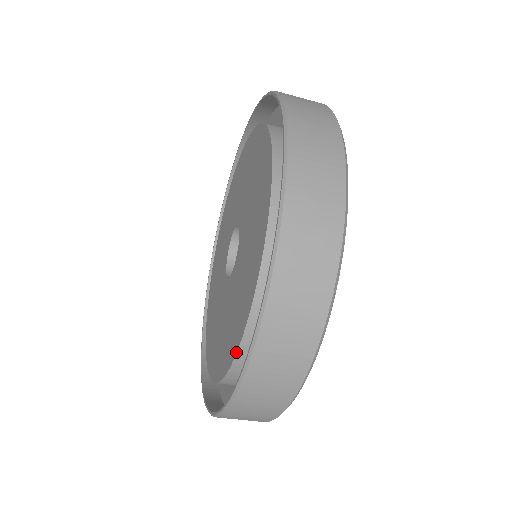
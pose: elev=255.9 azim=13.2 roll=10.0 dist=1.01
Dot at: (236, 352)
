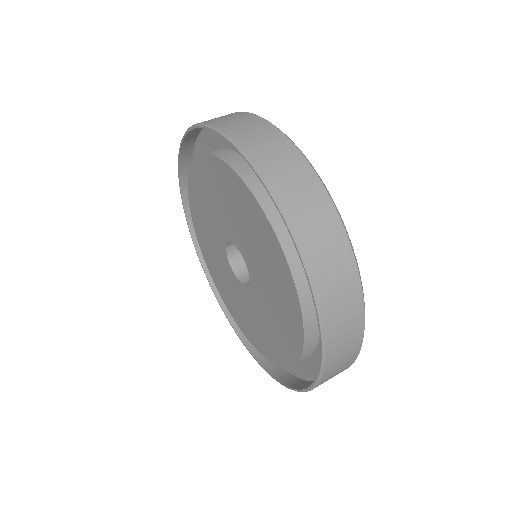
Dot at: (282, 367)
